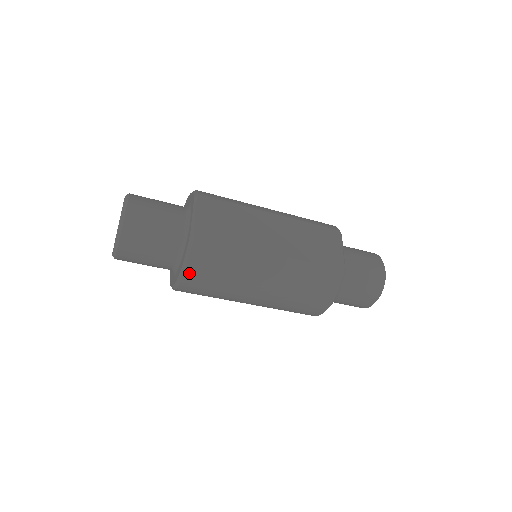
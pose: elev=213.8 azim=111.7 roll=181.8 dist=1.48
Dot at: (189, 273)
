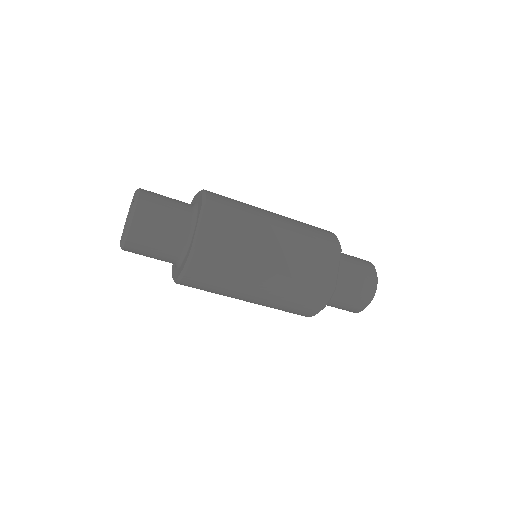
Dot at: (187, 278)
